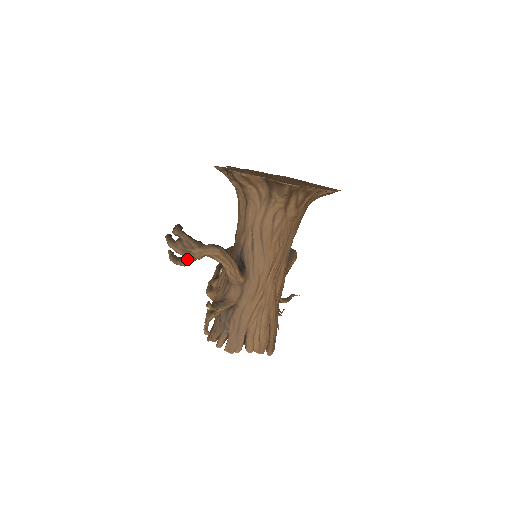
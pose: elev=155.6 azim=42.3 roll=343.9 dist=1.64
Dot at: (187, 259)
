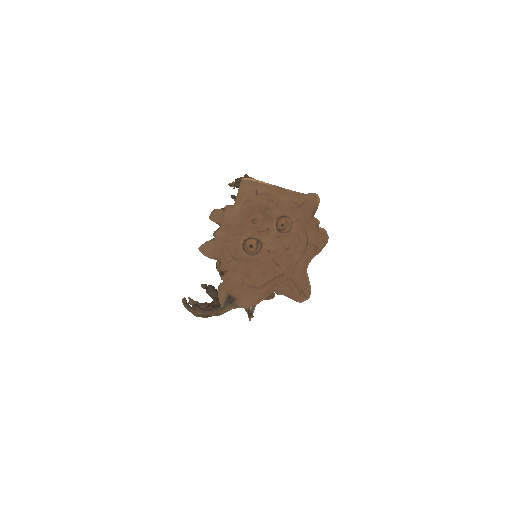
Dot at: occluded
